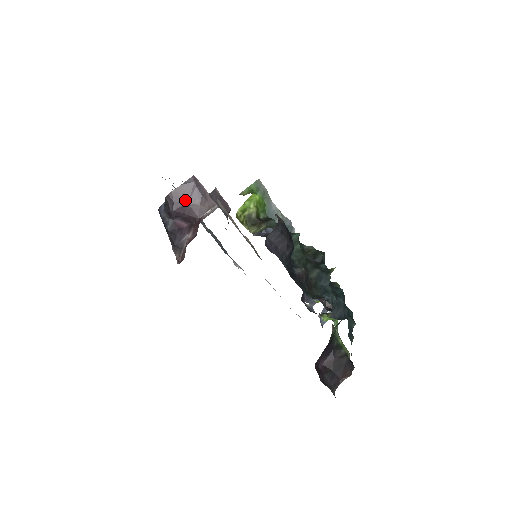
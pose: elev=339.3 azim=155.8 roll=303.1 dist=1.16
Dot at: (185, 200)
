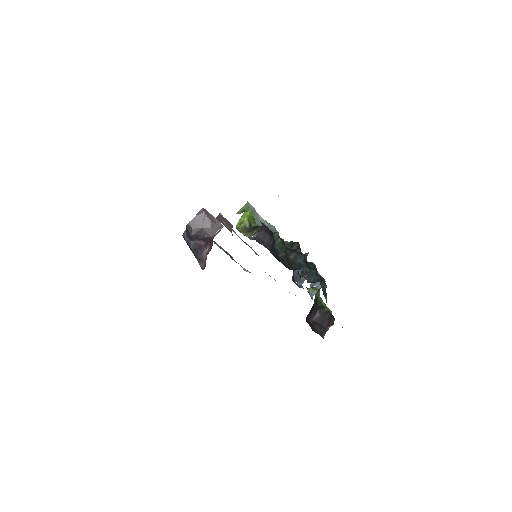
Dot at: (200, 226)
